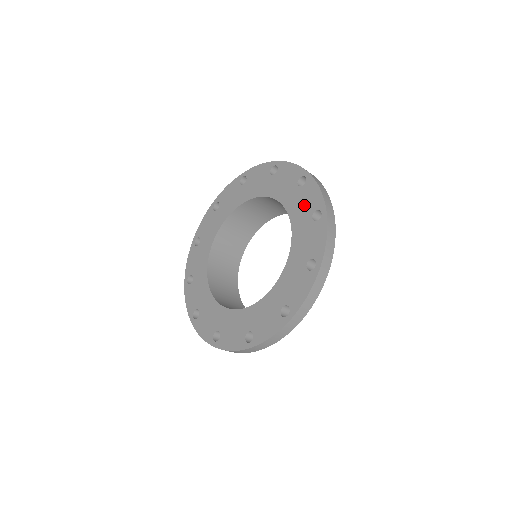
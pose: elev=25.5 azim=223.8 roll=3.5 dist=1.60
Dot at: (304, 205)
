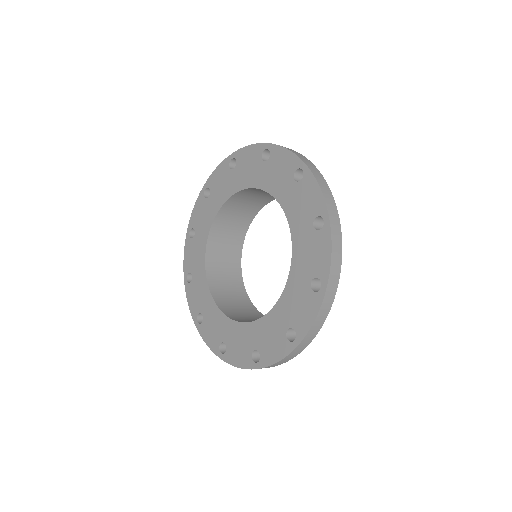
Dot at: (295, 309)
